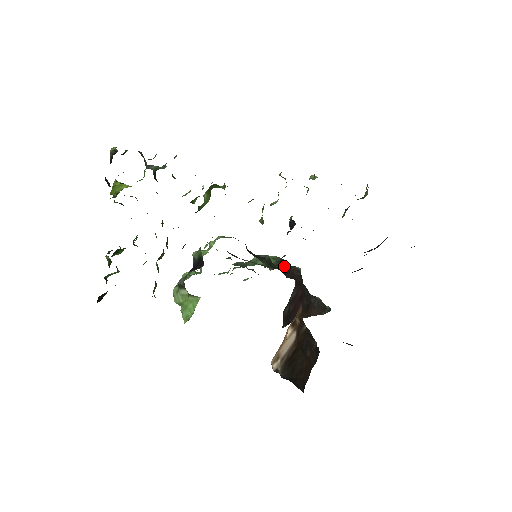
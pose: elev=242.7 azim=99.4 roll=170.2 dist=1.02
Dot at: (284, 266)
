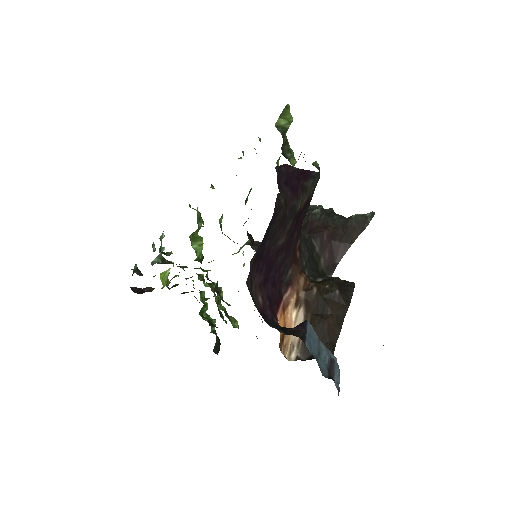
Dot at: (303, 221)
